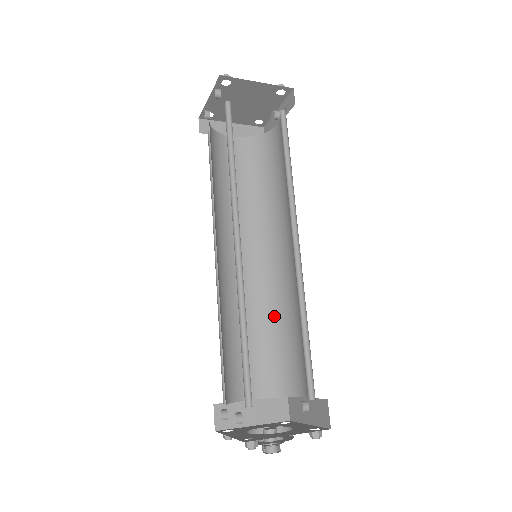
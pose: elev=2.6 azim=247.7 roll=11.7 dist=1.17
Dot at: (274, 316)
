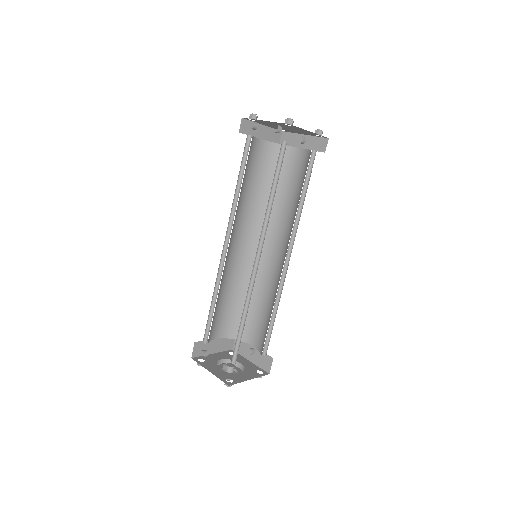
Dot at: (246, 288)
